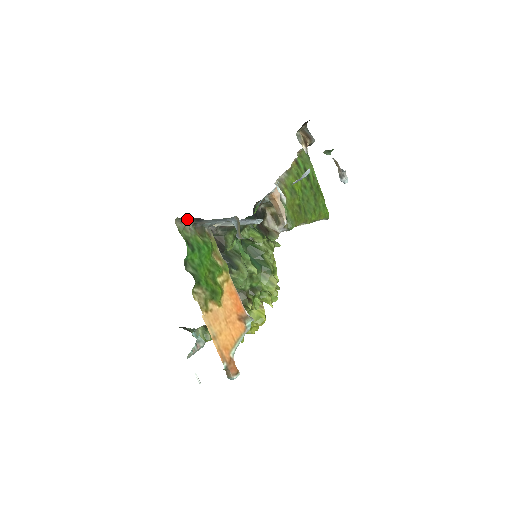
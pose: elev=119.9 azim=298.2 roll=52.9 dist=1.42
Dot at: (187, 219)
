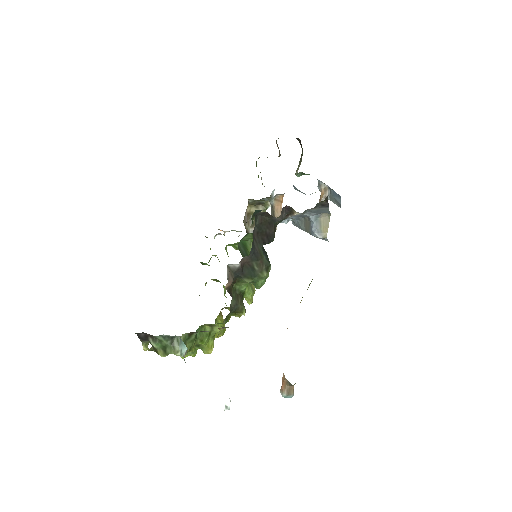
Dot at: occluded
